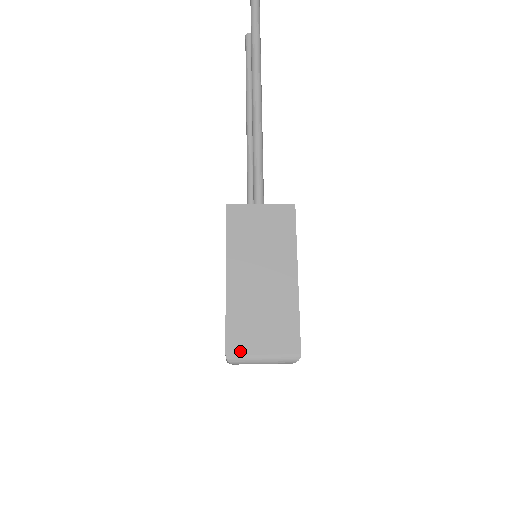
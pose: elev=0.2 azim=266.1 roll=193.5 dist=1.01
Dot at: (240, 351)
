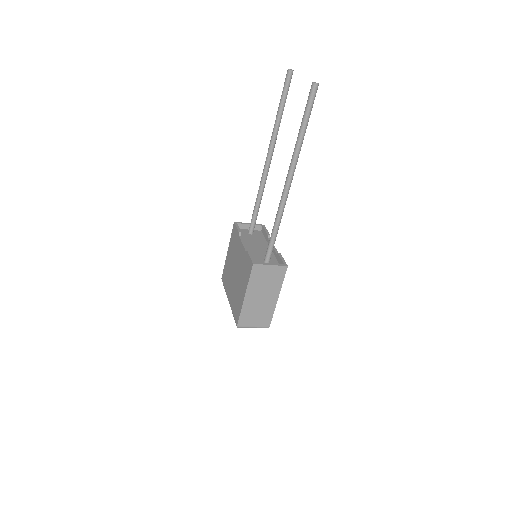
Dot at: (244, 325)
